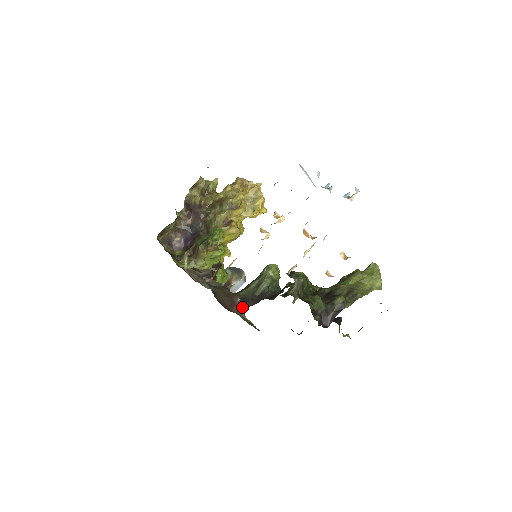
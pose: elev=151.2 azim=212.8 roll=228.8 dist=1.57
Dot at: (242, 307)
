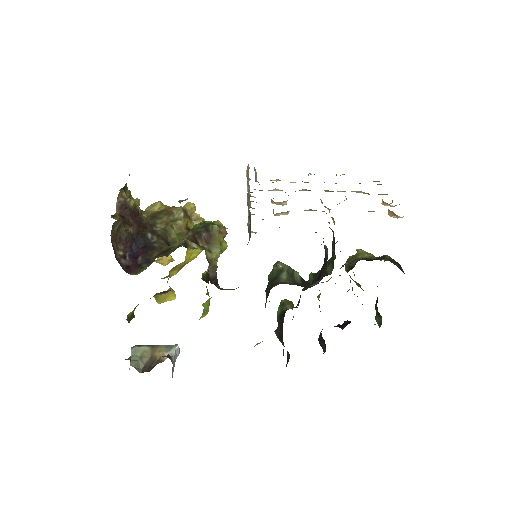
Dot at: (310, 285)
